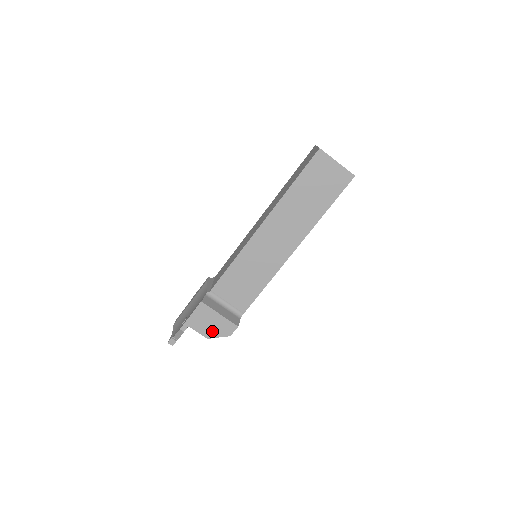
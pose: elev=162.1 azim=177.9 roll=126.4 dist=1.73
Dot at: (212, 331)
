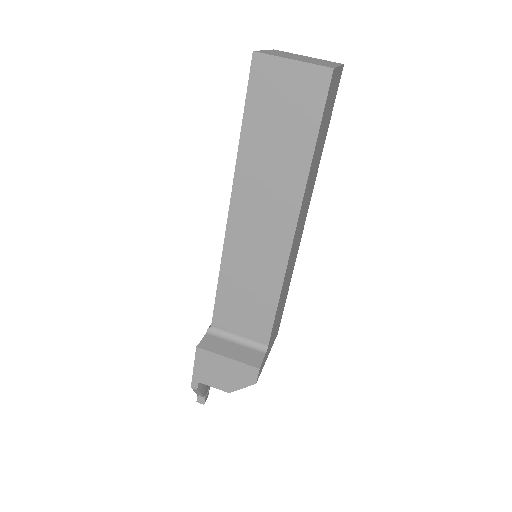
Dot at: (230, 382)
